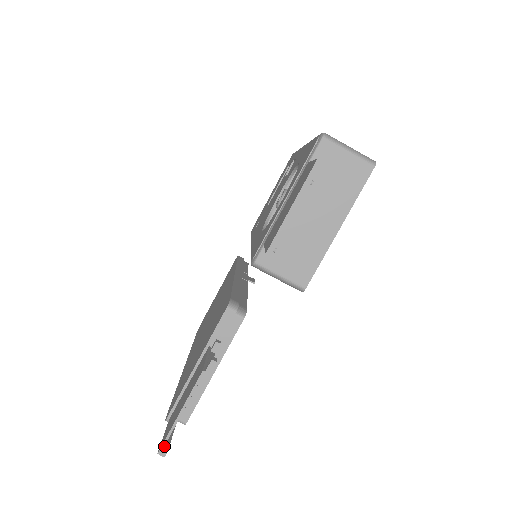
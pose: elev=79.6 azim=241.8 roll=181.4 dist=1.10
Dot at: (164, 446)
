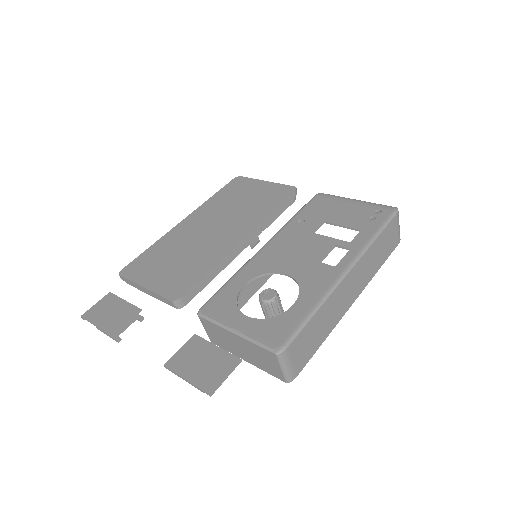
Dot at: (86, 317)
